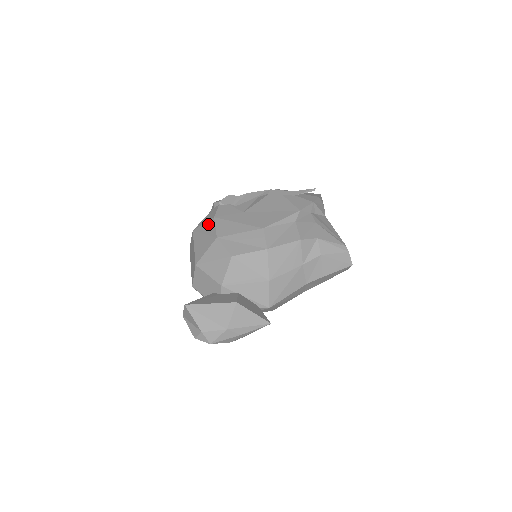
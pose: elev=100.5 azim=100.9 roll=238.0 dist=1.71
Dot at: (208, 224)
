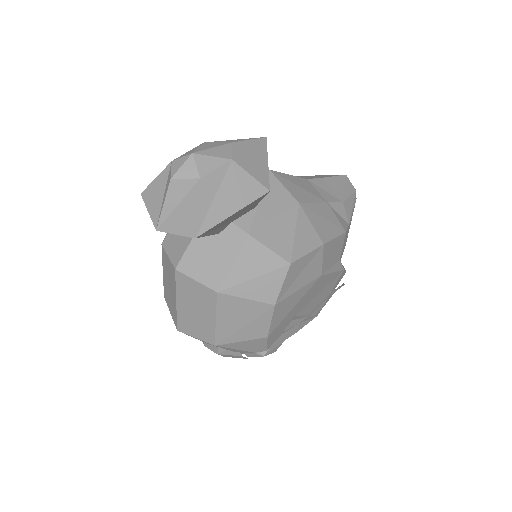
Dot at: occluded
